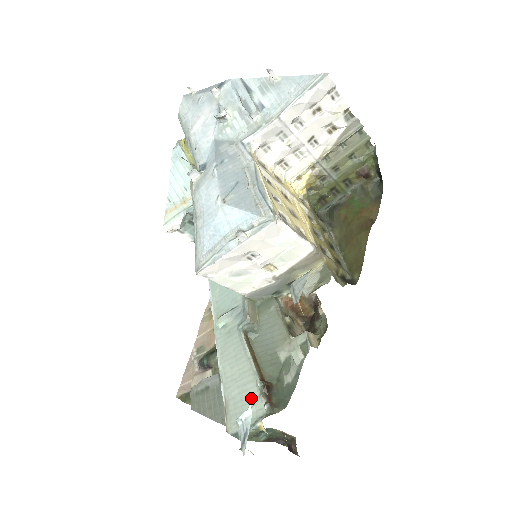
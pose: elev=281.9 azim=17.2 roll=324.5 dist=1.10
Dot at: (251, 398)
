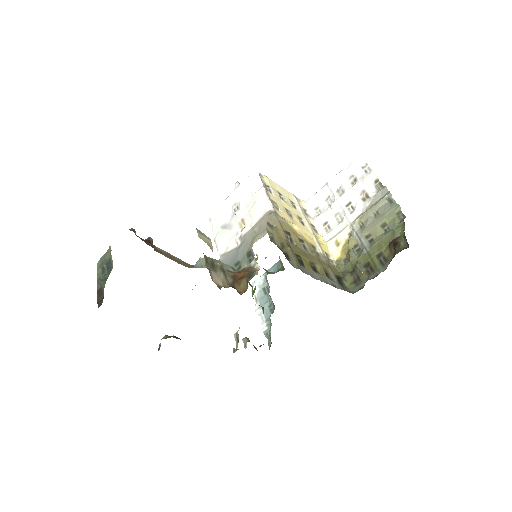
Dot at: occluded
